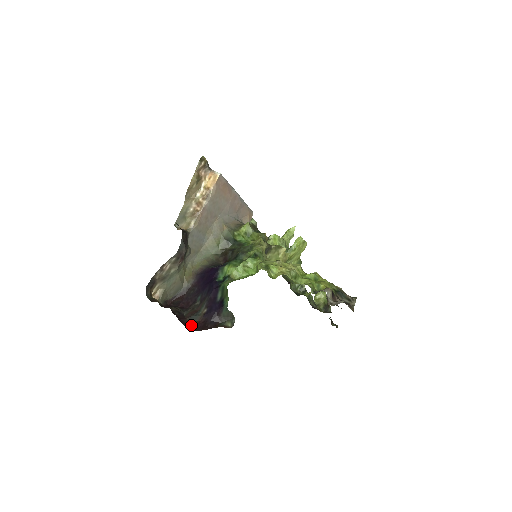
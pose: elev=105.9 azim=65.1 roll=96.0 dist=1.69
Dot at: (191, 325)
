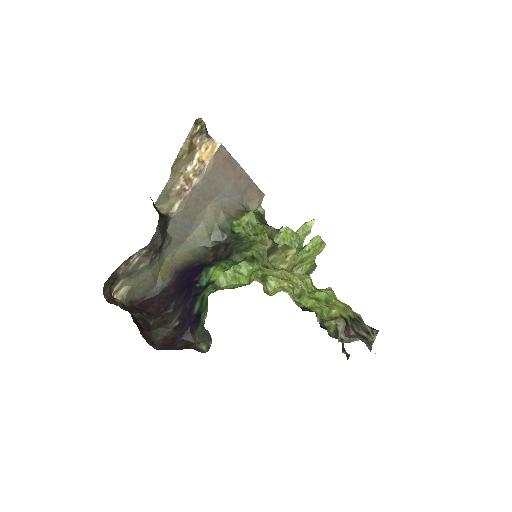
Dot at: (156, 340)
